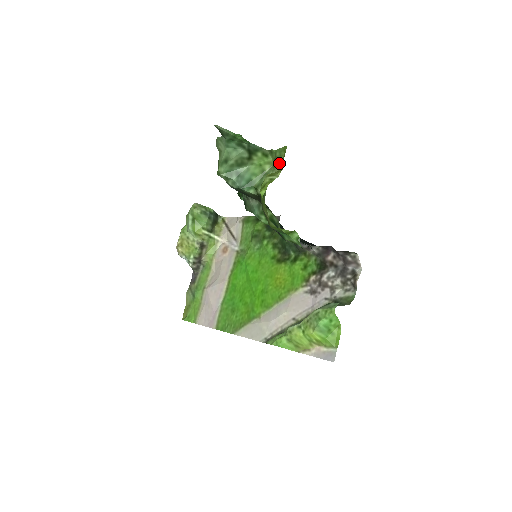
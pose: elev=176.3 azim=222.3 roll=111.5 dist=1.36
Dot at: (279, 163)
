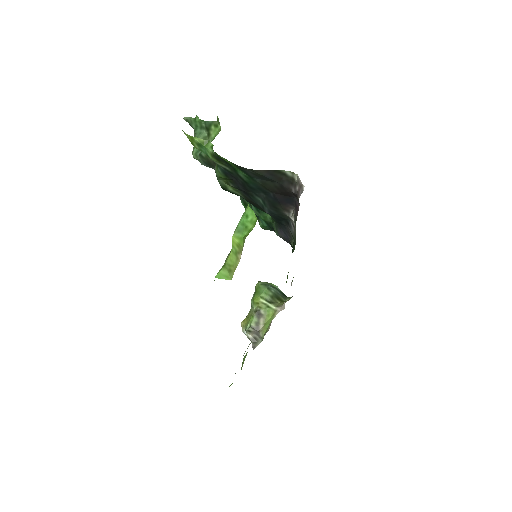
Dot at: occluded
